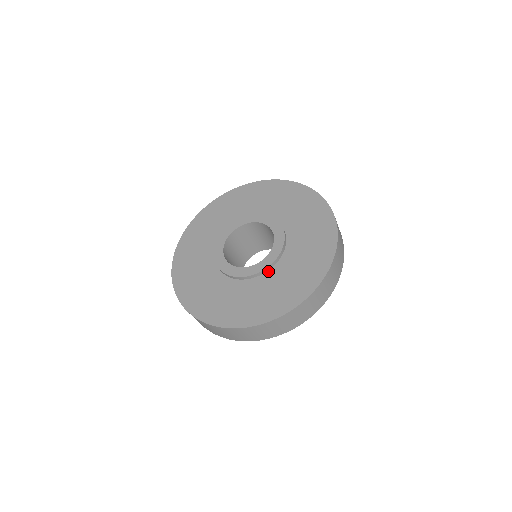
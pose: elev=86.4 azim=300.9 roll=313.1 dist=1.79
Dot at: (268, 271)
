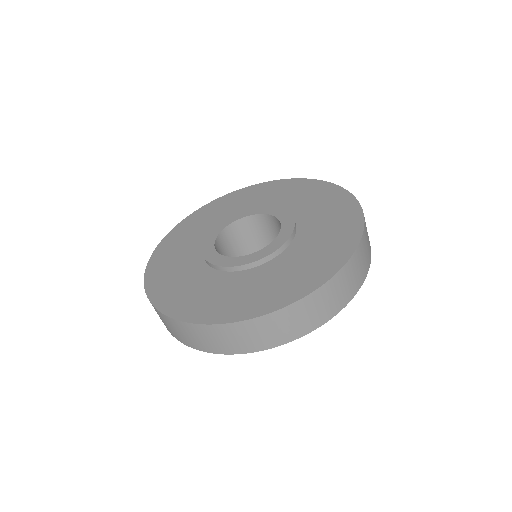
Dot at: (295, 236)
